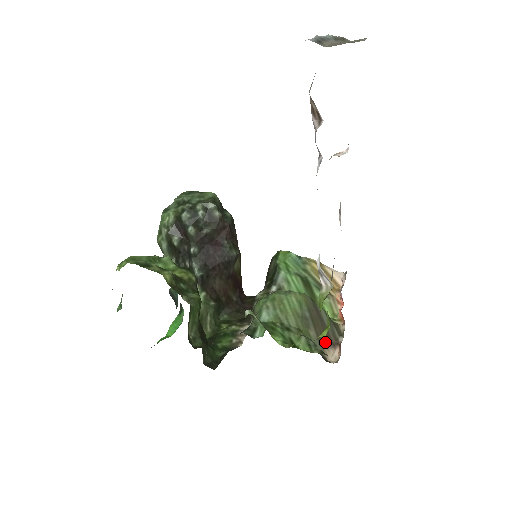
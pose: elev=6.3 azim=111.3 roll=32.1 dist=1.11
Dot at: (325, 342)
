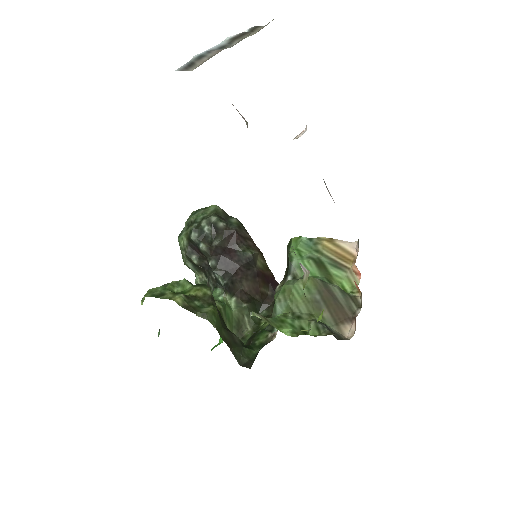
Dot at: (341, 319)
